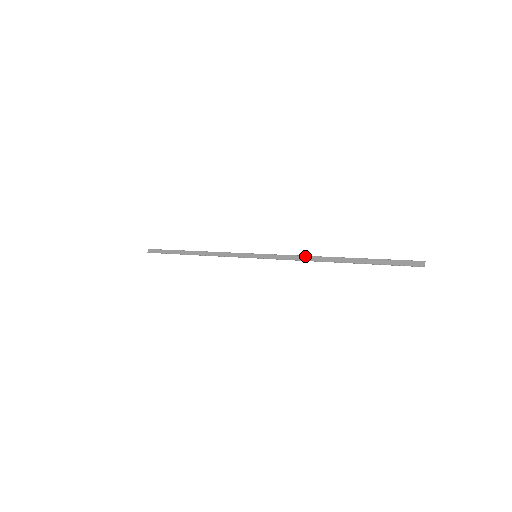
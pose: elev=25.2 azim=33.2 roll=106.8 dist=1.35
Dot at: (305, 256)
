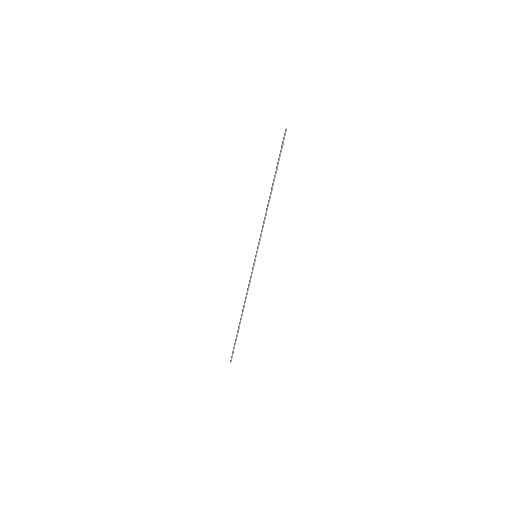
Dot at: (265, 214)
